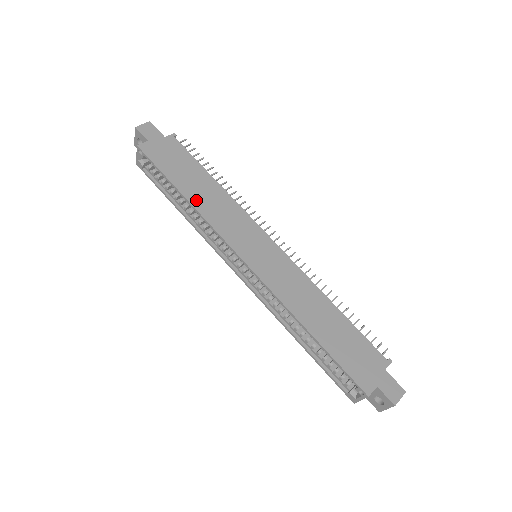
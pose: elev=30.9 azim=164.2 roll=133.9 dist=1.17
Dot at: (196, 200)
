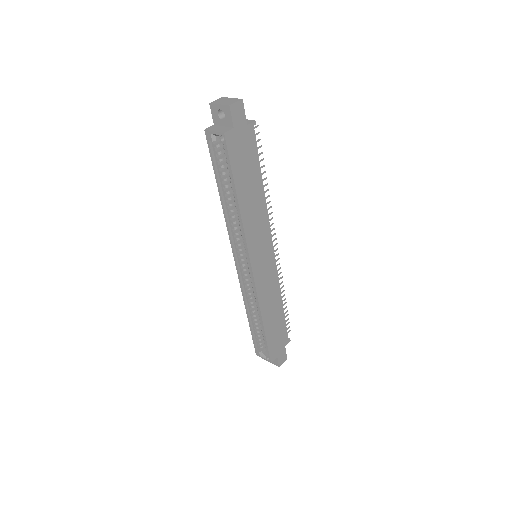
Dot at: (245, 207)
